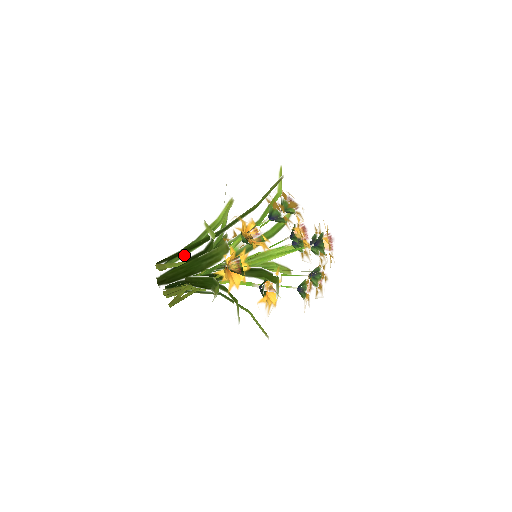
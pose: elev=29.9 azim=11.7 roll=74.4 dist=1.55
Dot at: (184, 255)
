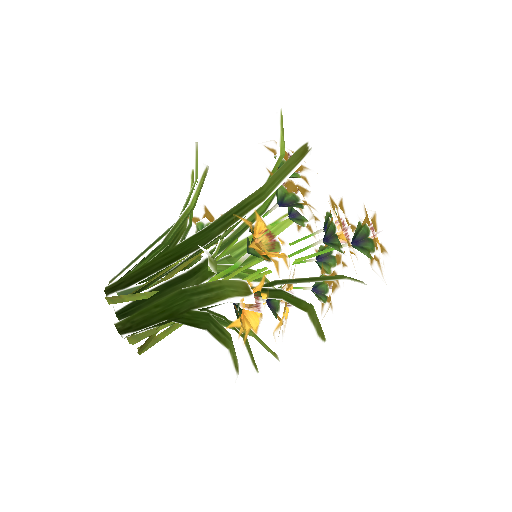
Dot at: occluded
